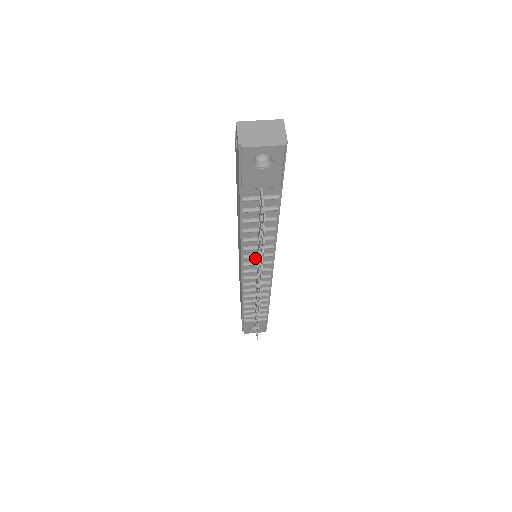
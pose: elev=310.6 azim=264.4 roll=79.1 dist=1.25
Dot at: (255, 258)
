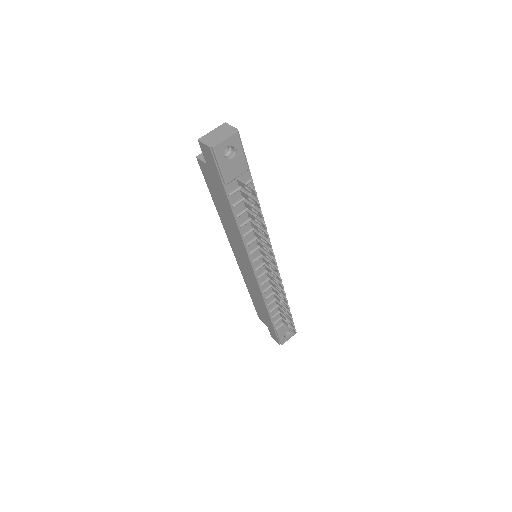
Dot at: (258, 251)
